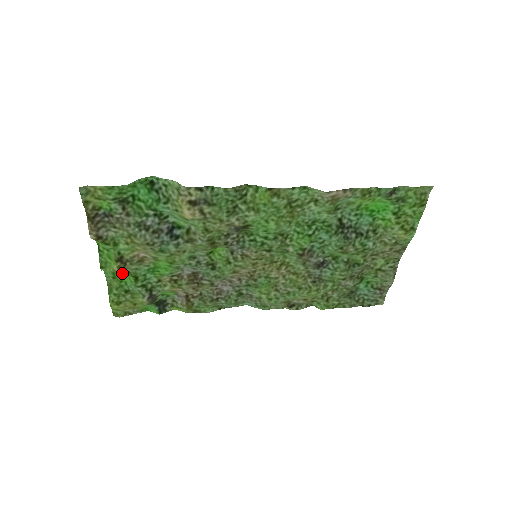
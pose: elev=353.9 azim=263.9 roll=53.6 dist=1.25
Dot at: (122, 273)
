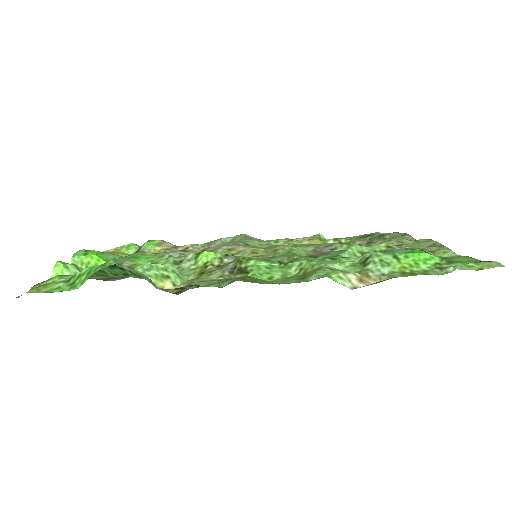
Dot at: occluded
